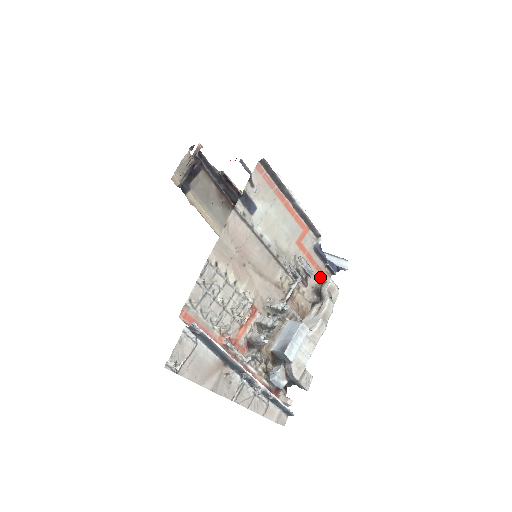
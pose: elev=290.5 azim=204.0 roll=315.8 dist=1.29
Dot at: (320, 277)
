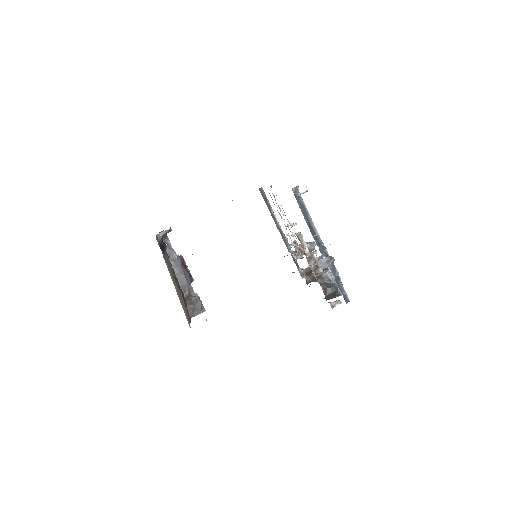
Dot at: (302, 269)
